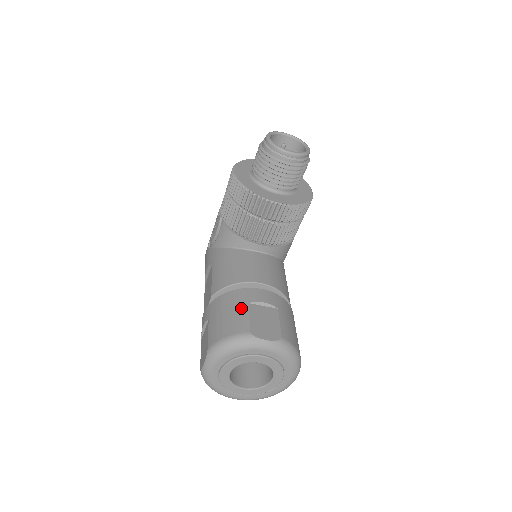
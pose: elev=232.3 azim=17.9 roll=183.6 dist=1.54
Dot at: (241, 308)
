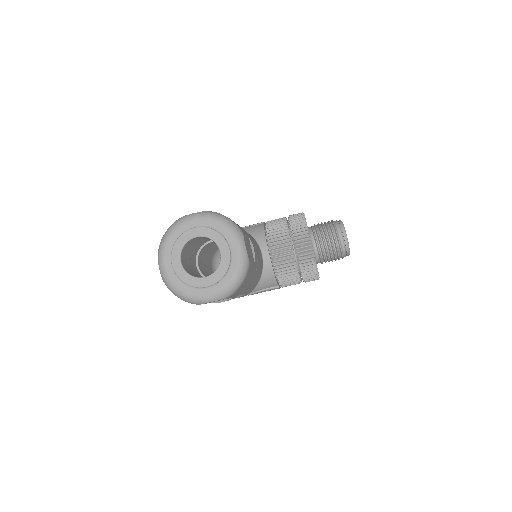
Dot at: occluded
